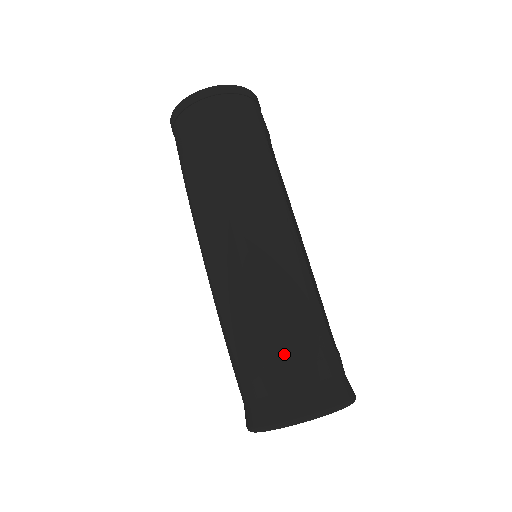
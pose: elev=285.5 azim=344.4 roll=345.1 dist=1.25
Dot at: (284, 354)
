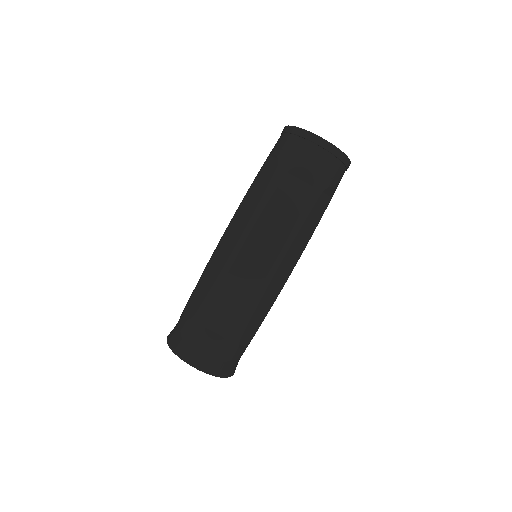
Dot at: (240, 340)
